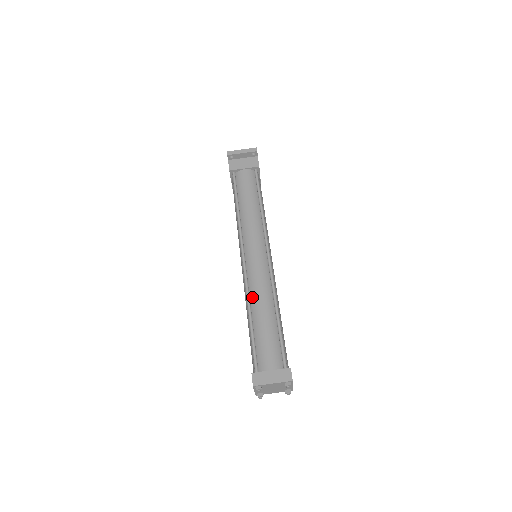
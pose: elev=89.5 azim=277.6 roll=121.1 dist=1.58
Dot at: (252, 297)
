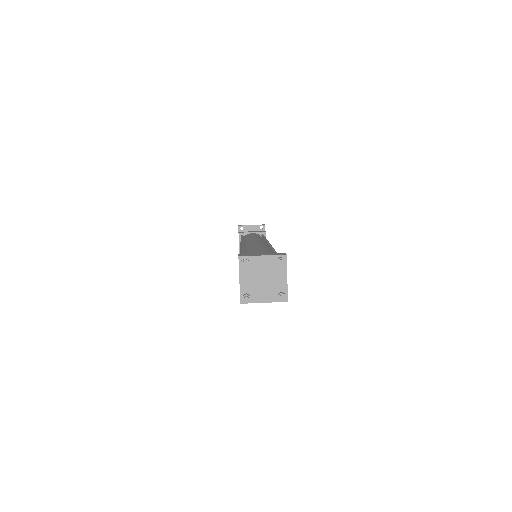
Dot at: (248, 248)
